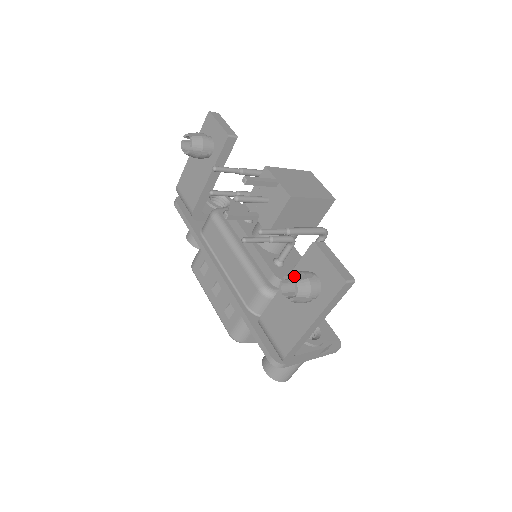
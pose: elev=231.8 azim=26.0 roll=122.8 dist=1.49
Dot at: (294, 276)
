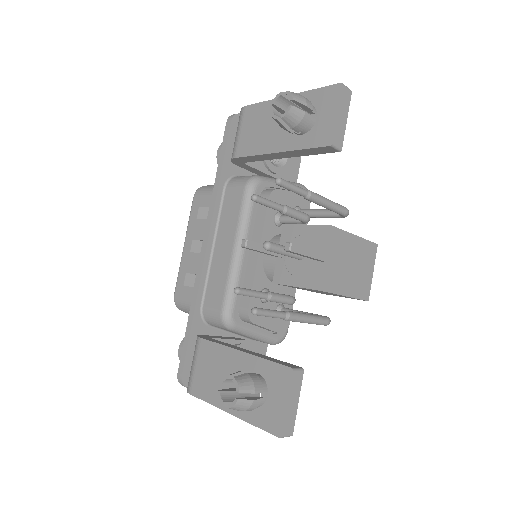
Dot at: (242, 390)
